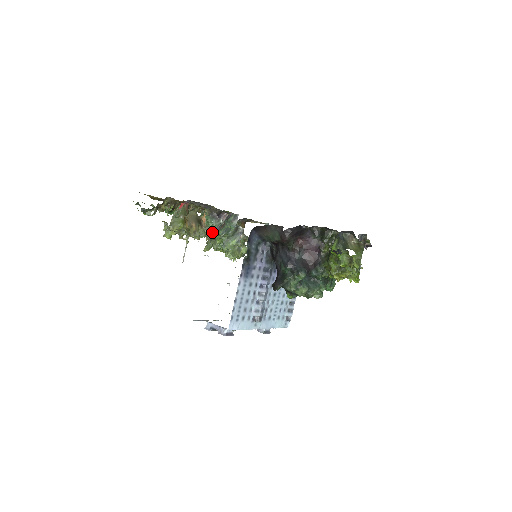
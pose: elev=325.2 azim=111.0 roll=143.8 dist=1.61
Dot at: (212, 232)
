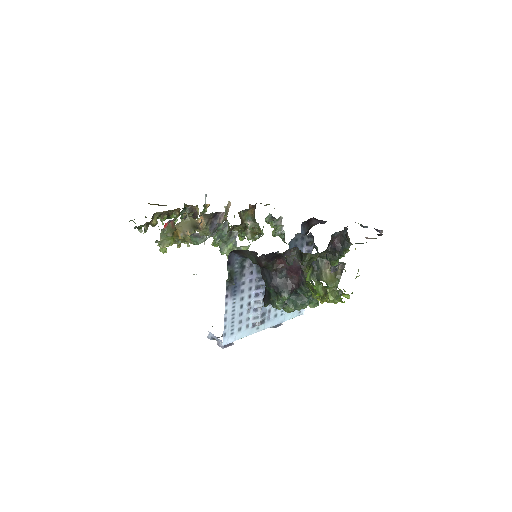
Dot at: occluded
